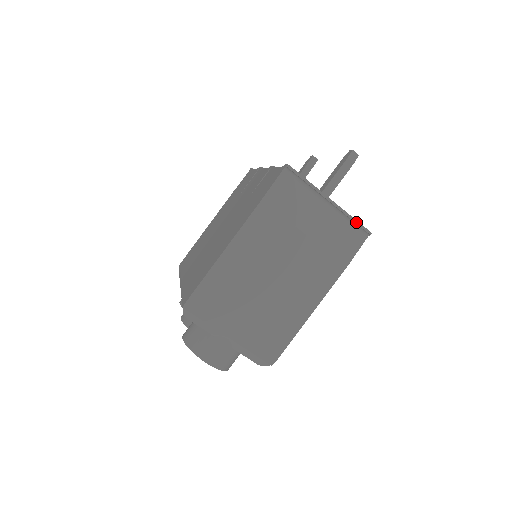
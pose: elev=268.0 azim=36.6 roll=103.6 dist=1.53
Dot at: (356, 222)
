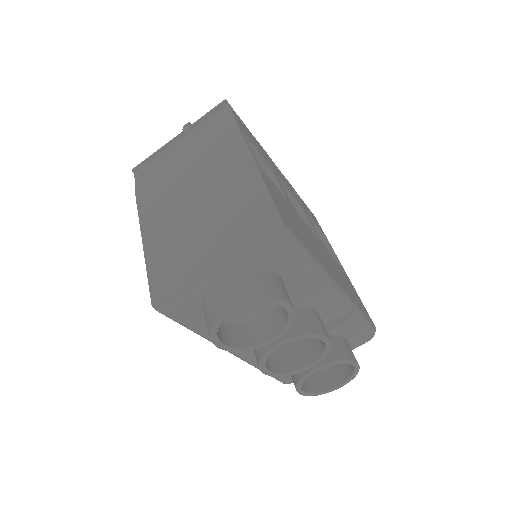
Dot at: (207, 114)
